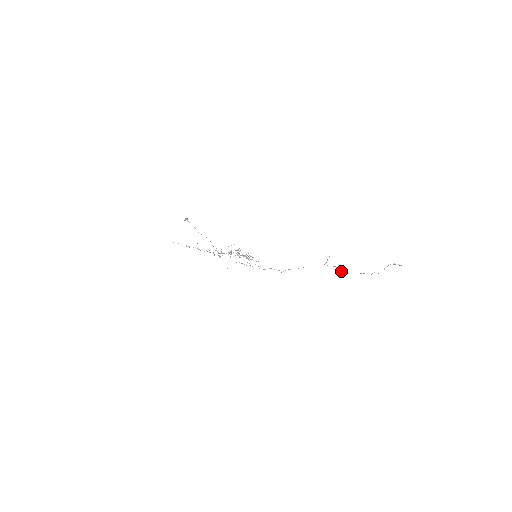
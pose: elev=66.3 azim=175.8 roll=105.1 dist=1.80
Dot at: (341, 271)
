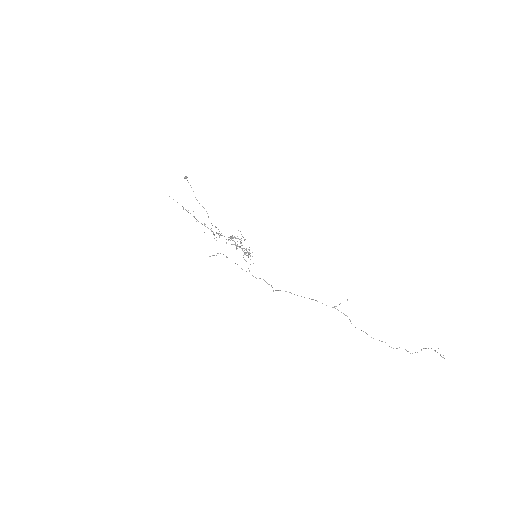
Dot at: occluded
